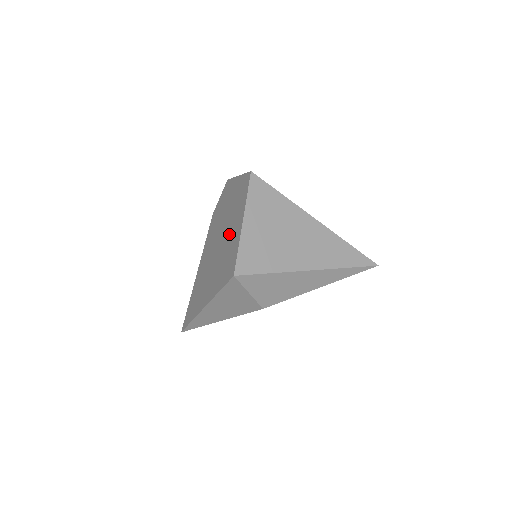
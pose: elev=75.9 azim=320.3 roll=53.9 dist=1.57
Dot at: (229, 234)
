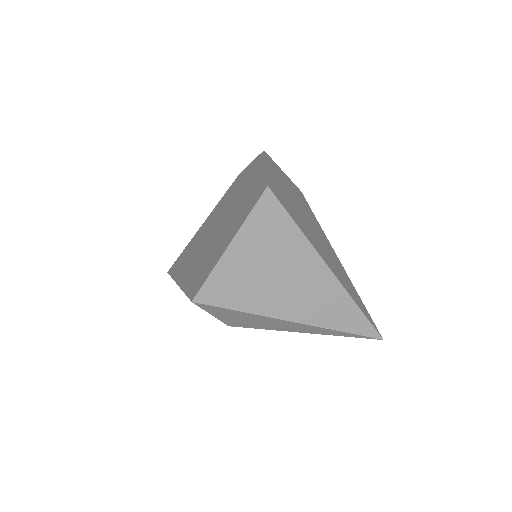
Dot at: (221, 236)
